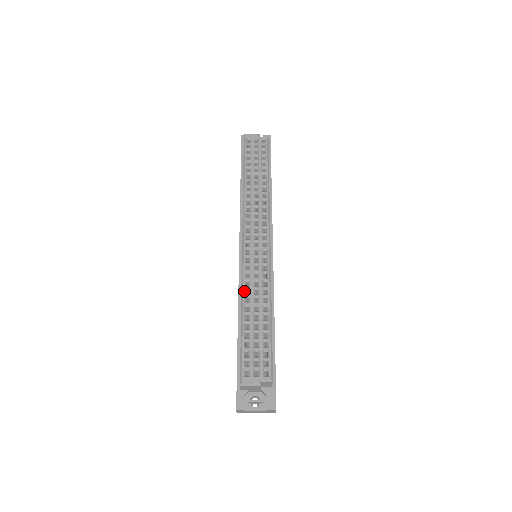
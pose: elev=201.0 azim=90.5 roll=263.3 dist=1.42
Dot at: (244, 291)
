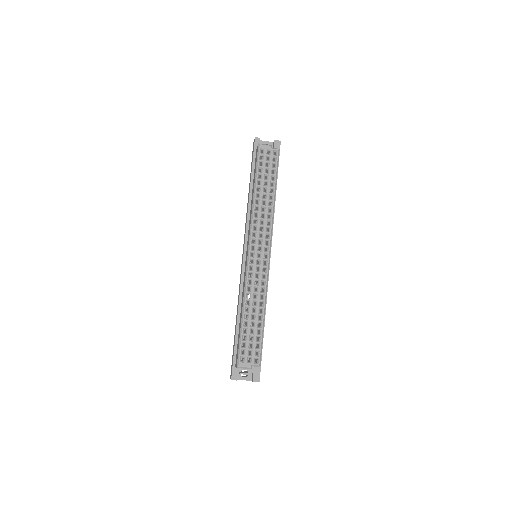
Dot at: (246, 295)
